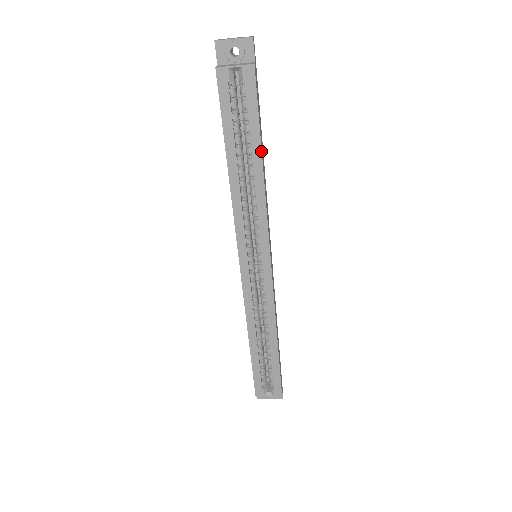
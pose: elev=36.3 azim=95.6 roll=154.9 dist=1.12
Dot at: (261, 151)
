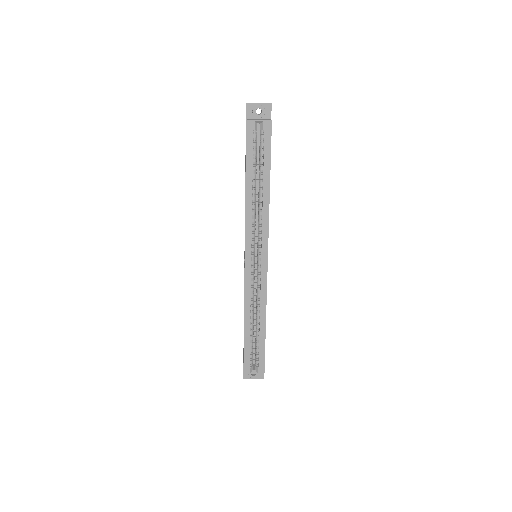
Dot at: occluded
